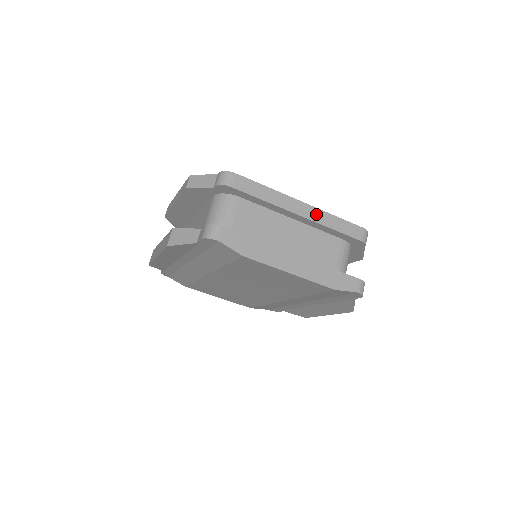
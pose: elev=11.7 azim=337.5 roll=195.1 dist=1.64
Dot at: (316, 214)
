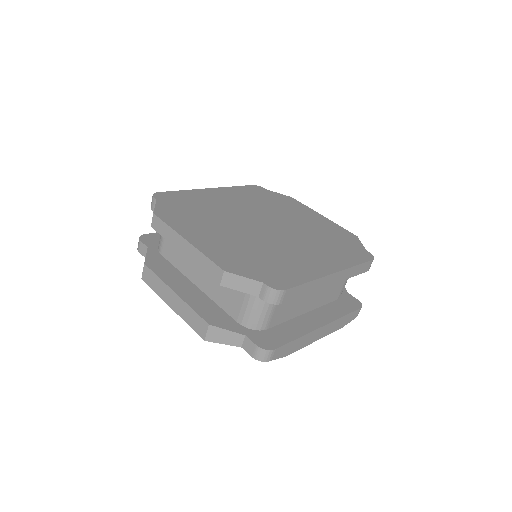
Dot at: (342, 275)
